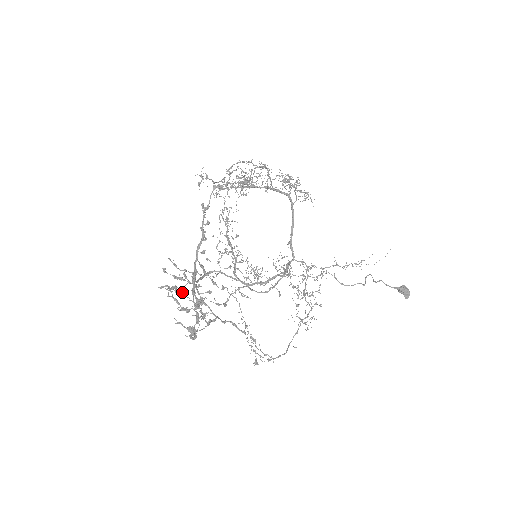
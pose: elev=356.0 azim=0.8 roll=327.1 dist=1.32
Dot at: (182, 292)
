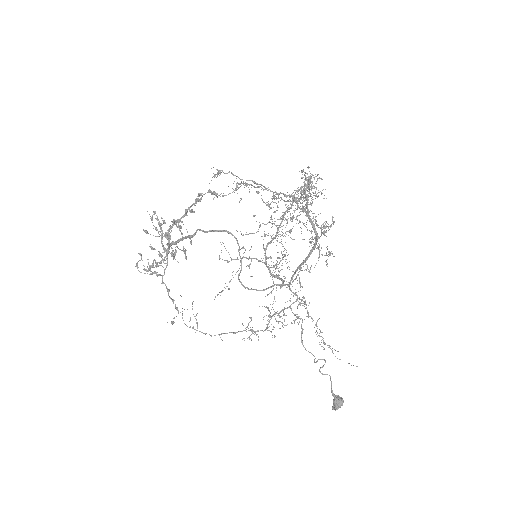
Dot at: occluded
